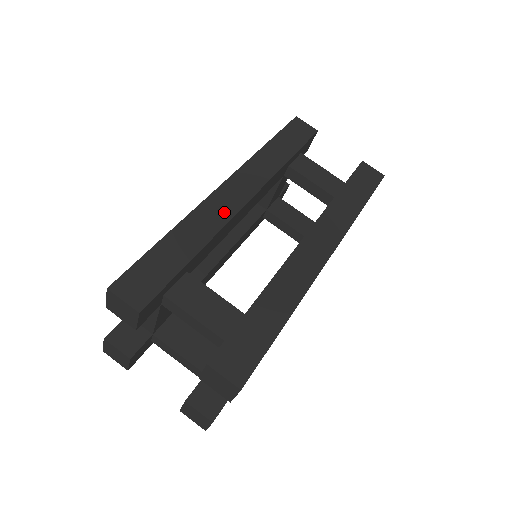
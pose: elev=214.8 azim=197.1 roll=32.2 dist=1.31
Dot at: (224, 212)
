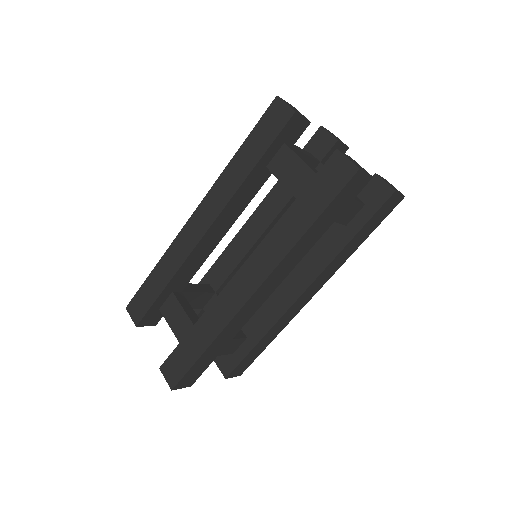
Dot at: (188, 245)
